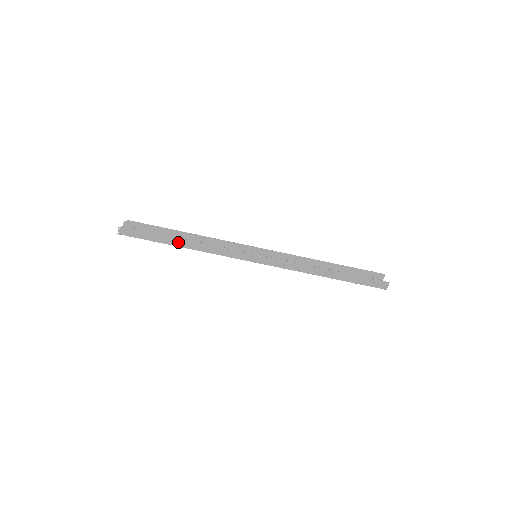
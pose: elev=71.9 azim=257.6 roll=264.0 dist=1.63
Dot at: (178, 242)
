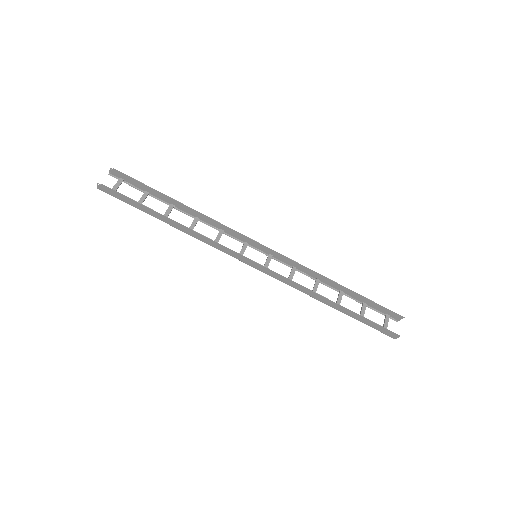
Dot at: (165, 219)
